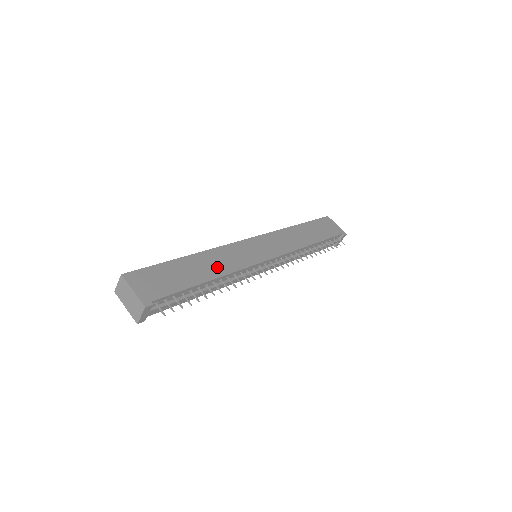
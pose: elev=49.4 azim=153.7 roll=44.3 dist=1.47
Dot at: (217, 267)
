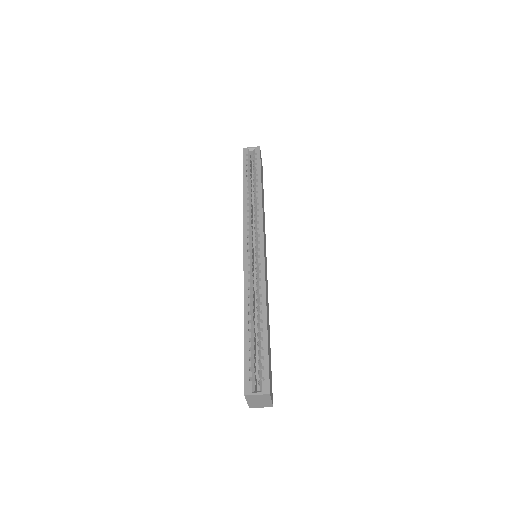
Dot at: (268, 312)
